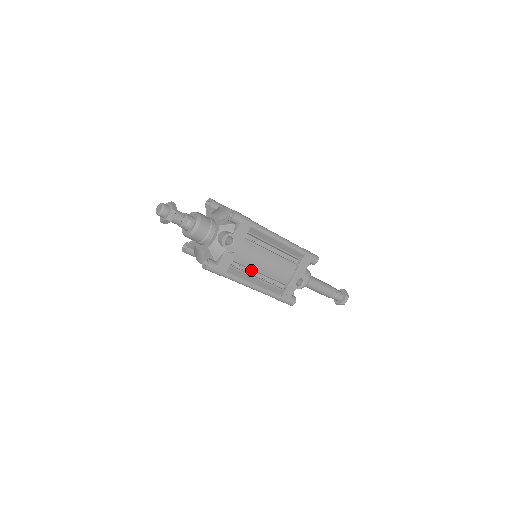
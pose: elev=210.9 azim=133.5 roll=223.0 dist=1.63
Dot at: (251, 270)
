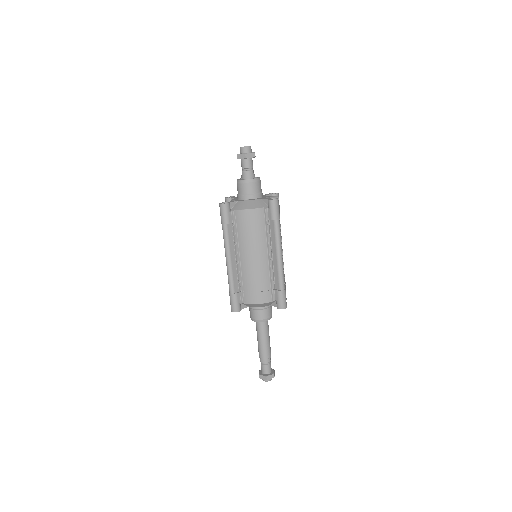
Dot at: occluded
